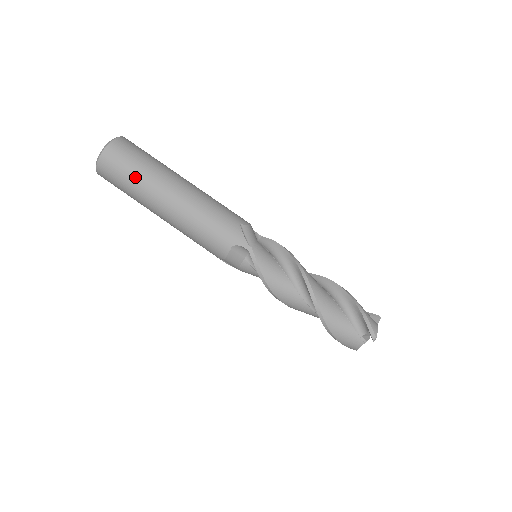
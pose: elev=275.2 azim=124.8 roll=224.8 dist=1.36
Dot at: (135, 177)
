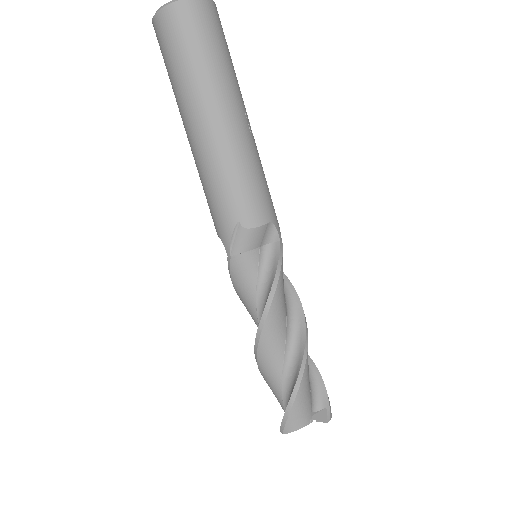
Dot at: (171, 78)
